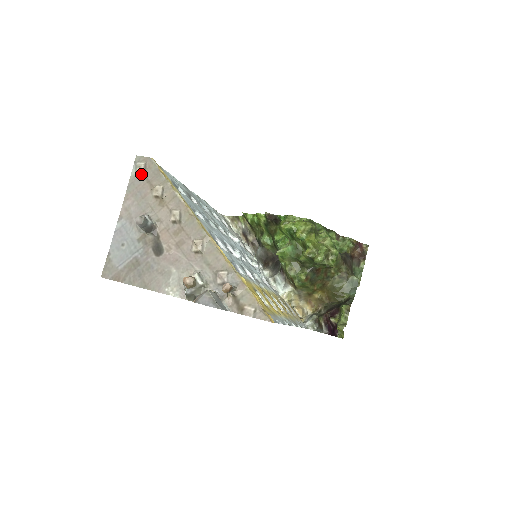
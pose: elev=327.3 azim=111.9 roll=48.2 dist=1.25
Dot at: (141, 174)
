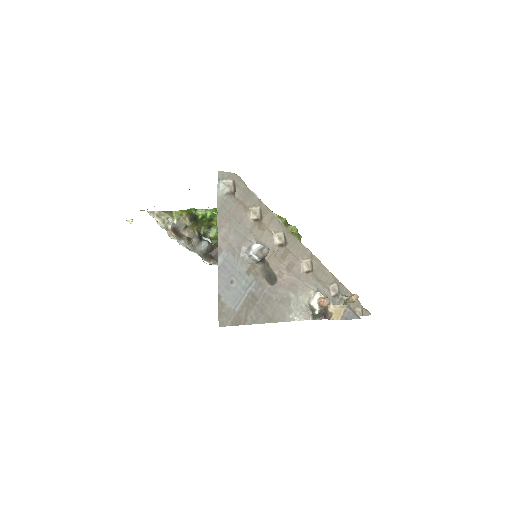
Dot at: (232, 194)
